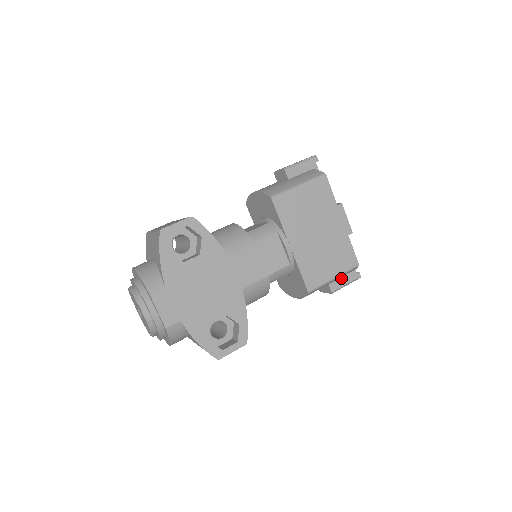
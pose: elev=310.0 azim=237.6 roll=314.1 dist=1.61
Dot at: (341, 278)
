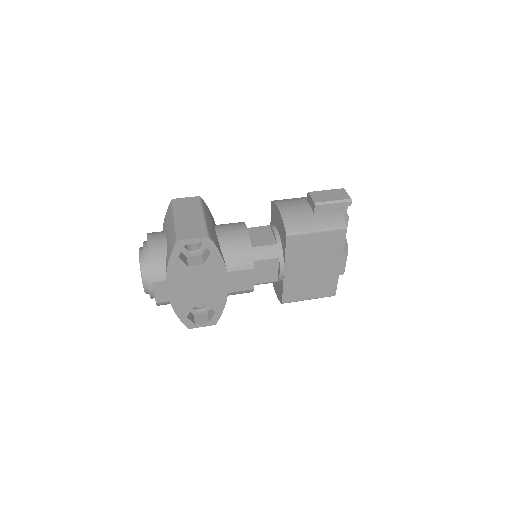
Dot at: occluded
